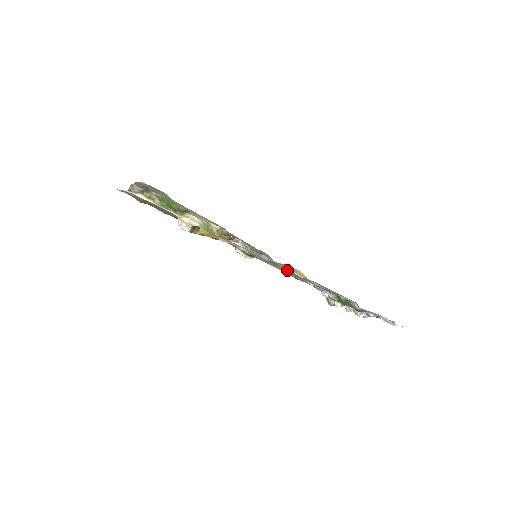
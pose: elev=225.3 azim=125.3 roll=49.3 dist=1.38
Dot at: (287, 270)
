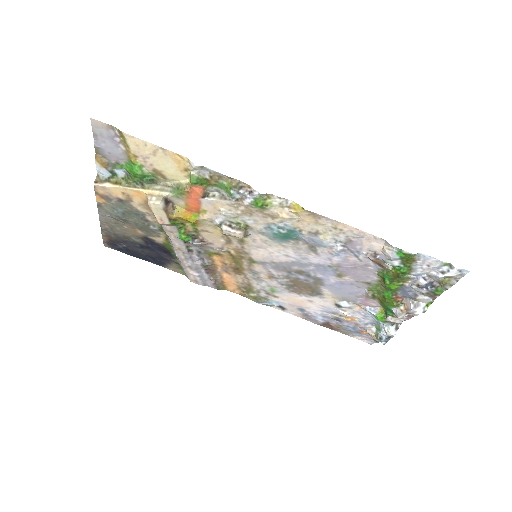
Dot at: (279, 213)
